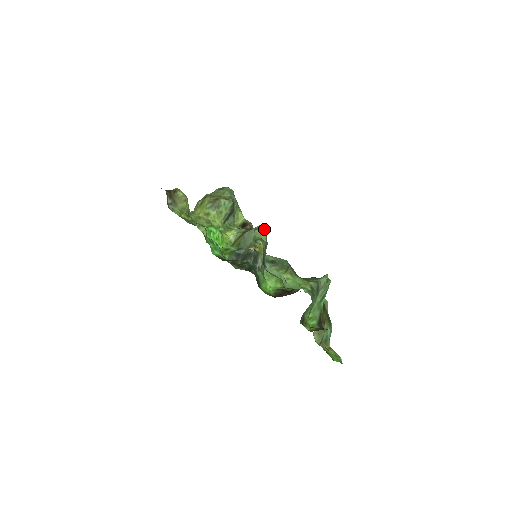
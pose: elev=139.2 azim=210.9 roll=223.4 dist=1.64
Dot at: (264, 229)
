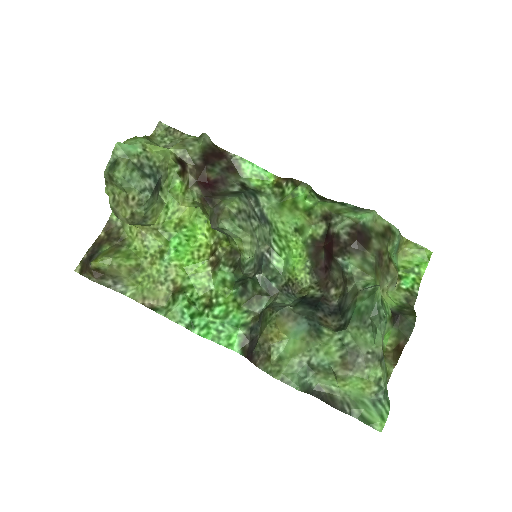
Dot at: (232, 228)
